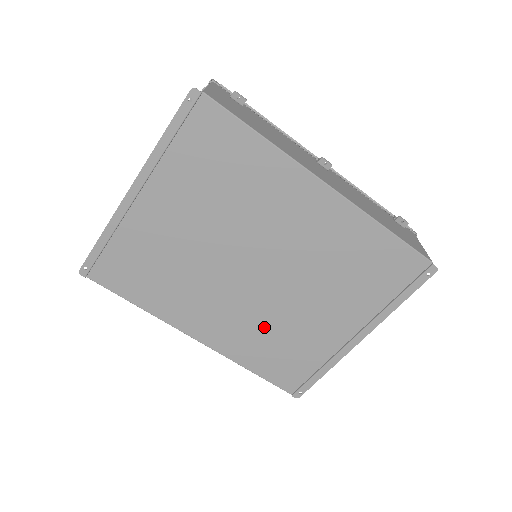
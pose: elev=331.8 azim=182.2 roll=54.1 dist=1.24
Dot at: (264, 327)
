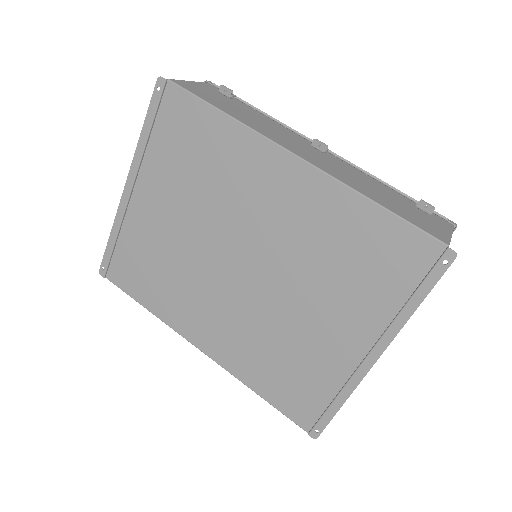
Dot at: (262, 337)
